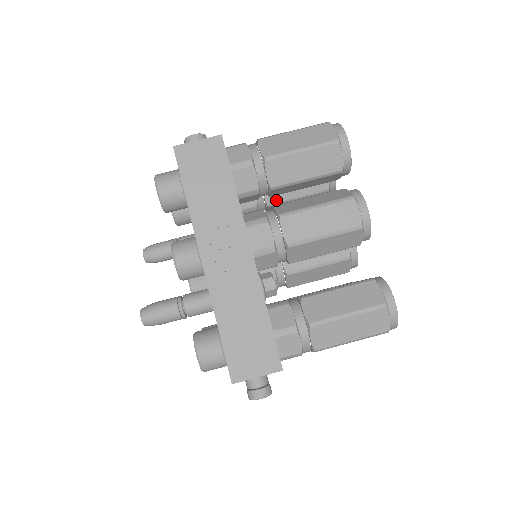
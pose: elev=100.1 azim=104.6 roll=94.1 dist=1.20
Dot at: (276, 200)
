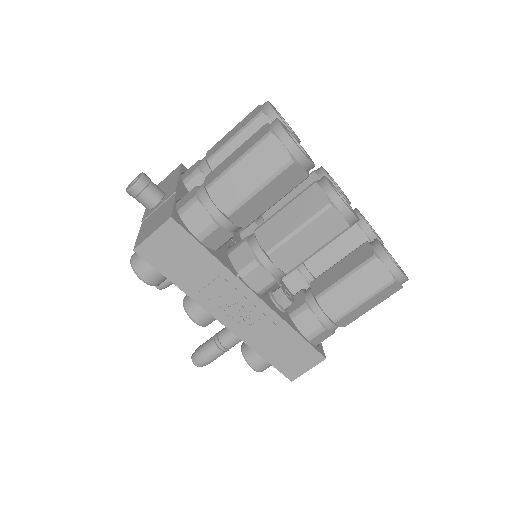
Dot at: occluded
